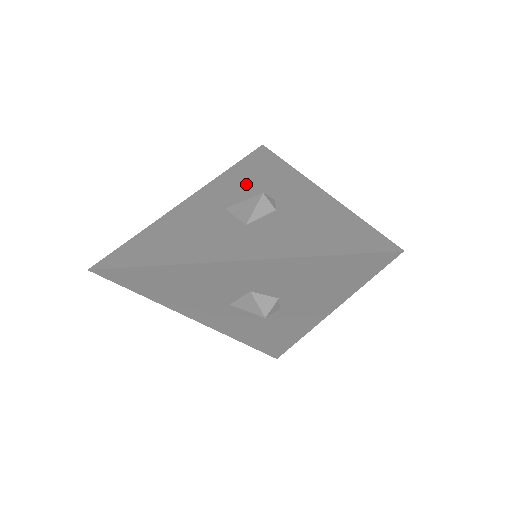
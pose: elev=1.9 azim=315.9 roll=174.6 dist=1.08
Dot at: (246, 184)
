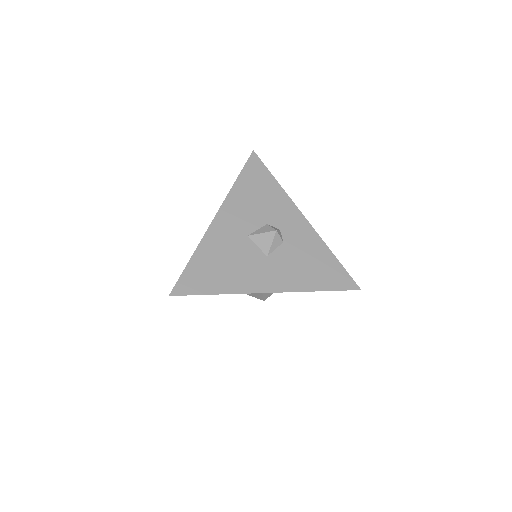
Dot at: (255, 207)
